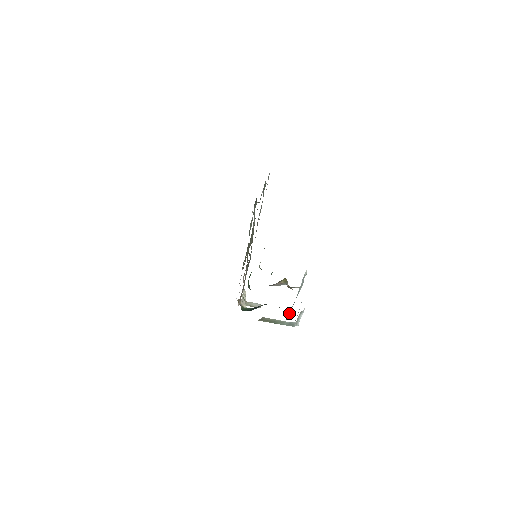
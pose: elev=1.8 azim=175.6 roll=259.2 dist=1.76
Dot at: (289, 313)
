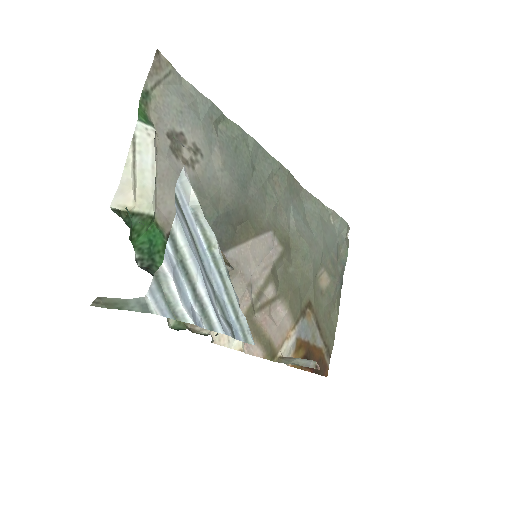
Dot at: (239, 323)
